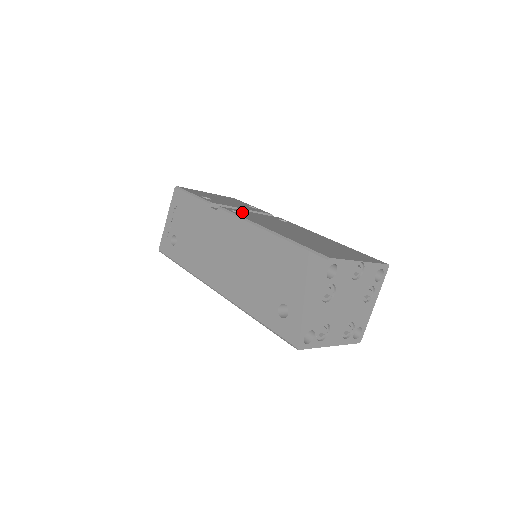
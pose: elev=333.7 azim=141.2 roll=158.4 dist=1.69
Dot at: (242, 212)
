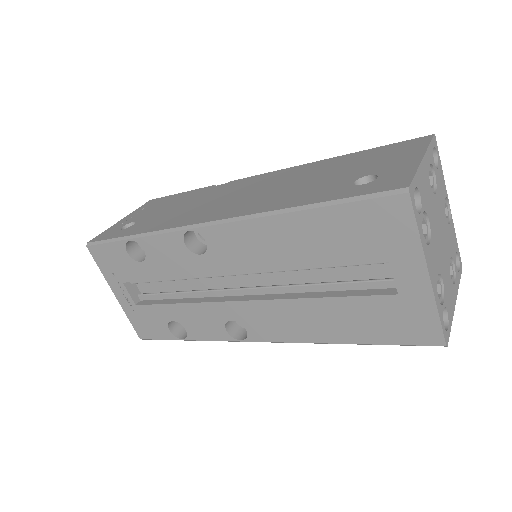
Dot at: occluded
